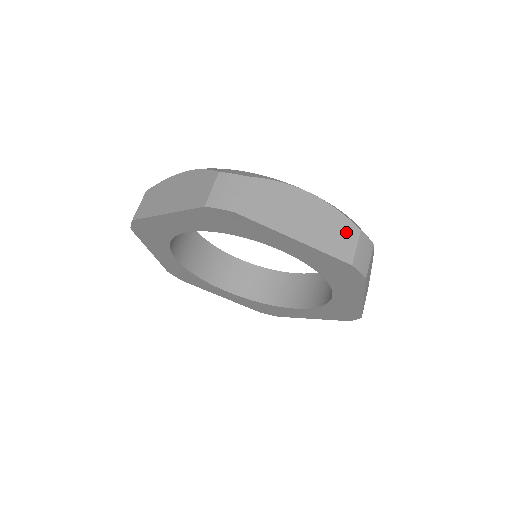
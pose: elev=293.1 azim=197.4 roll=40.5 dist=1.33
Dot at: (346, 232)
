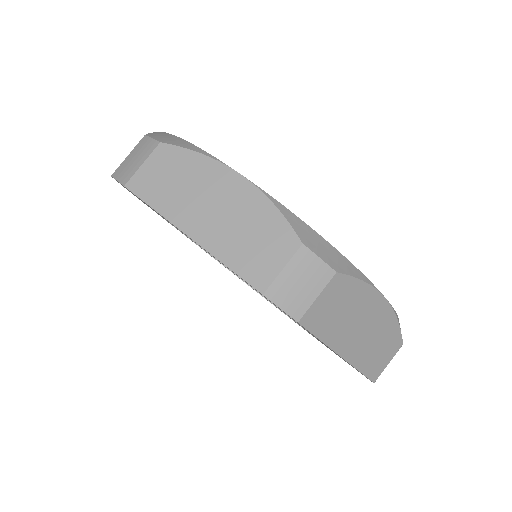
Dot at: (390, 347)
